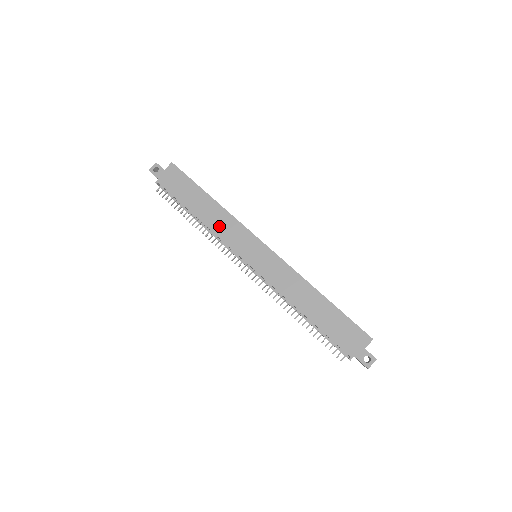
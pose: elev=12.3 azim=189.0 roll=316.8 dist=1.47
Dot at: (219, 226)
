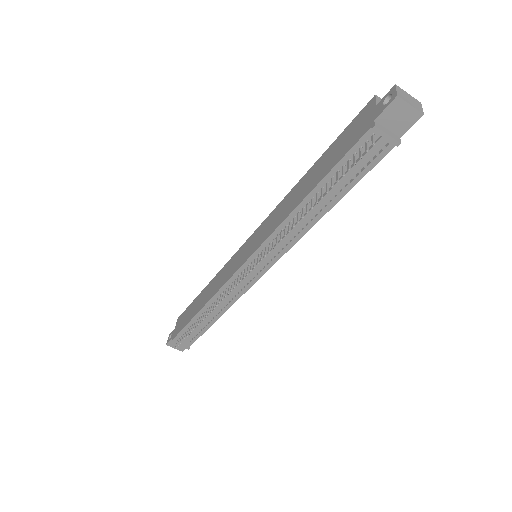
Dot at: (216, 286)
